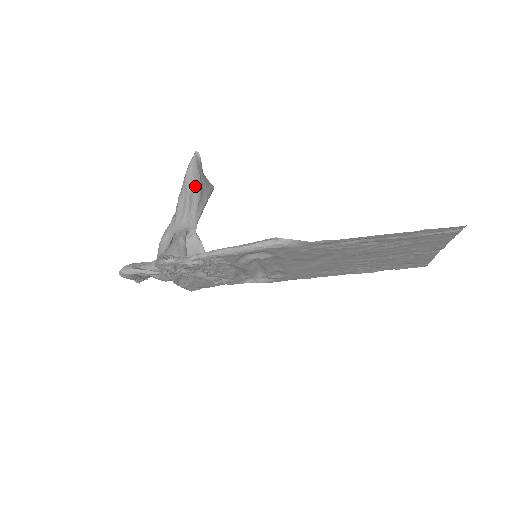
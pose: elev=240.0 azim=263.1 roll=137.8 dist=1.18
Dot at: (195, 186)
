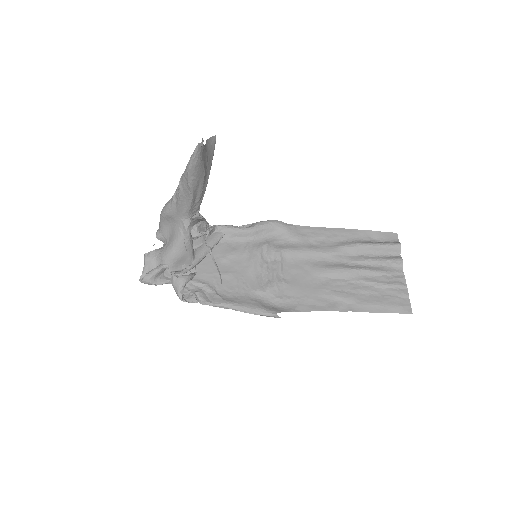
Dot at: (199, 180)
